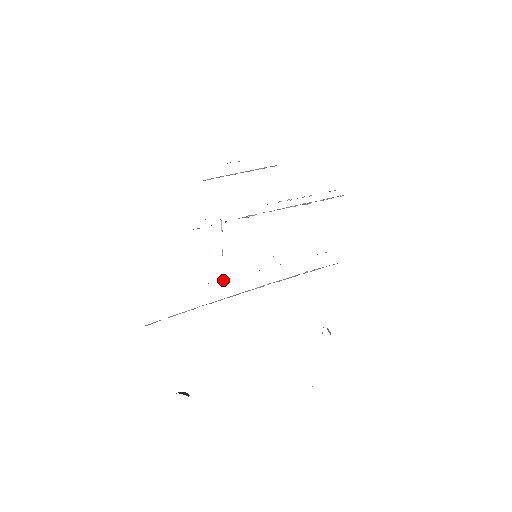
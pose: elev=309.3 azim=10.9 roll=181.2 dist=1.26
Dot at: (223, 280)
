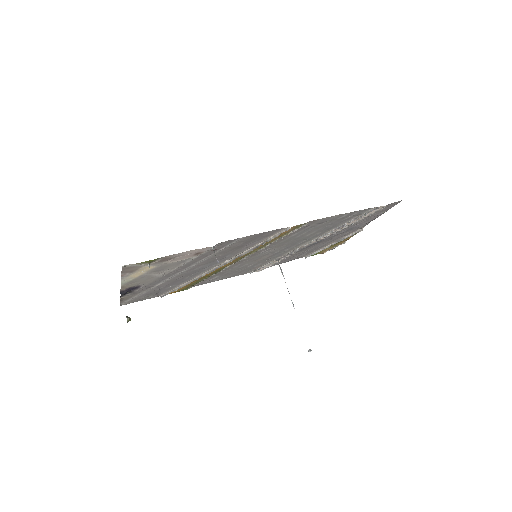
Dot at: (309, 349)
